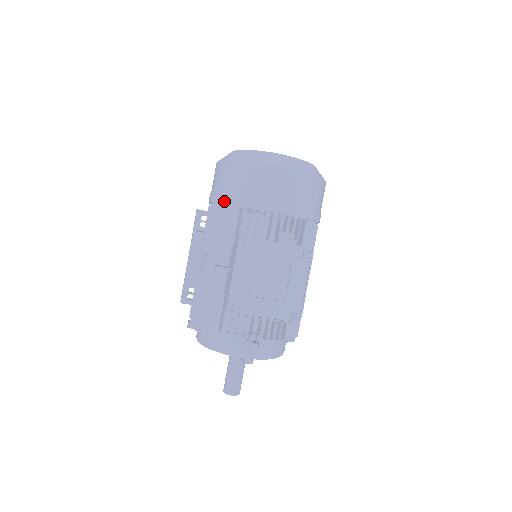
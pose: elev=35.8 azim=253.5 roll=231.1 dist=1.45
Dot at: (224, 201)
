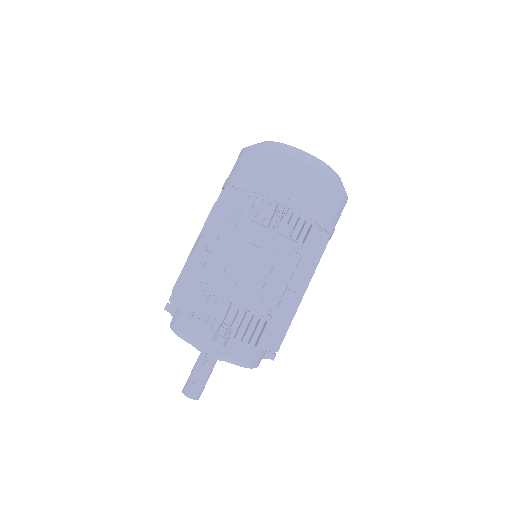
Dot at: (233, 184)
